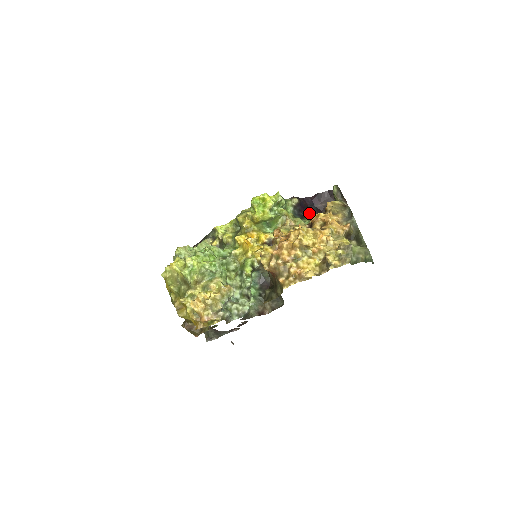
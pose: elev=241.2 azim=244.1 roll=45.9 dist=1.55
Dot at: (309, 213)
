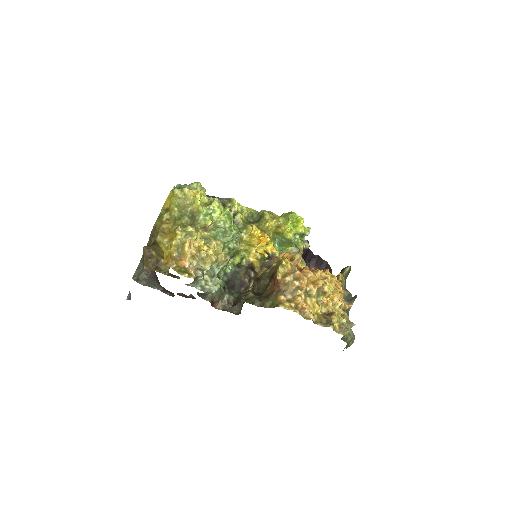
Dot at: occluded
